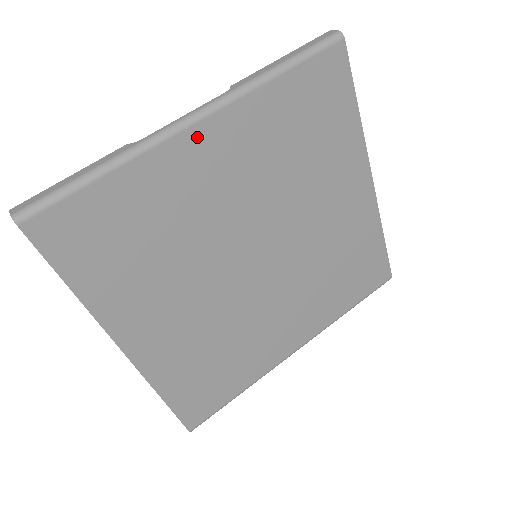
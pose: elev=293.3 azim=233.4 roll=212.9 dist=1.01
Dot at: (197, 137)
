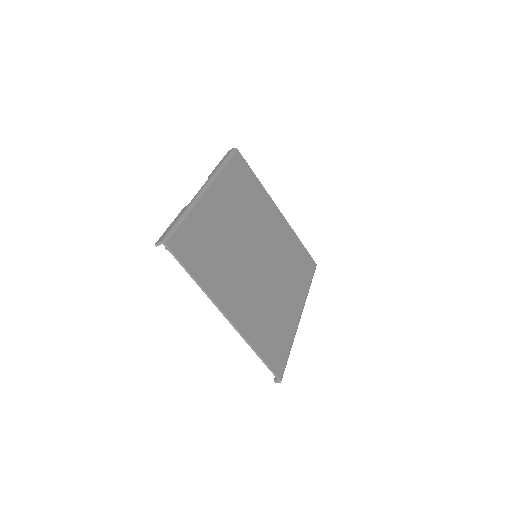
Dot at: (210, 196)
